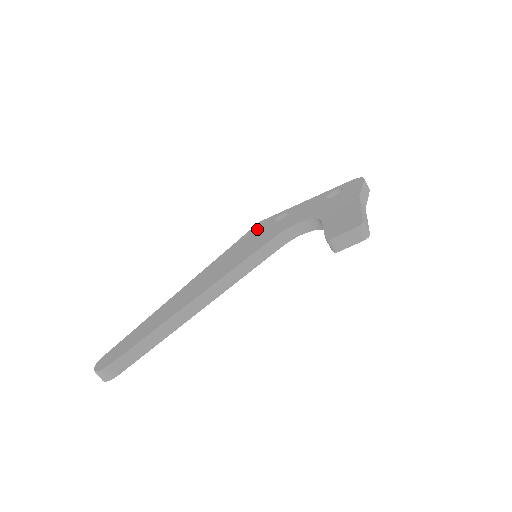
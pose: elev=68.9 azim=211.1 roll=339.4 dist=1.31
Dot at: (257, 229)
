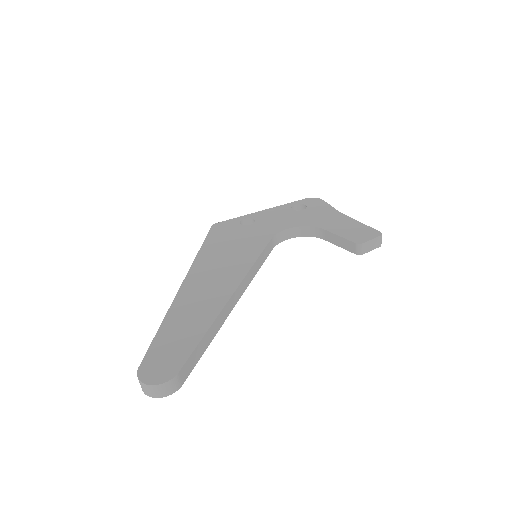
Dot at: (223, 231)
